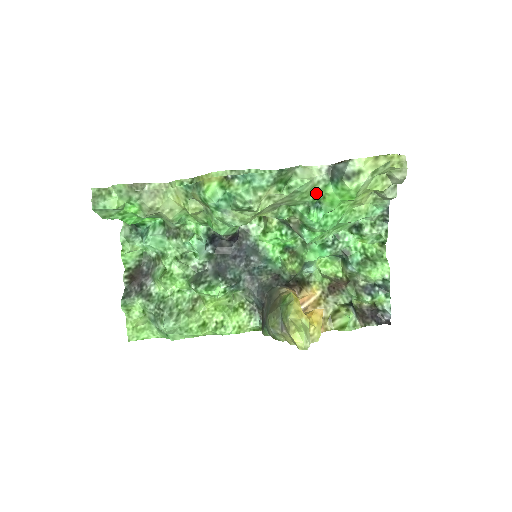
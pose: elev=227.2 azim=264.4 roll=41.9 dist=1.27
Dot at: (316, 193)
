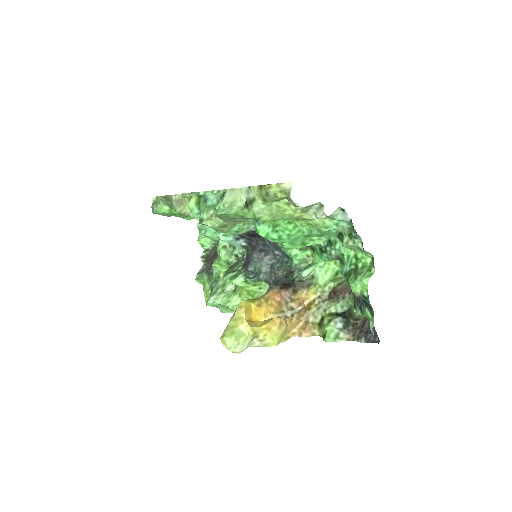
Dot at: occluded
